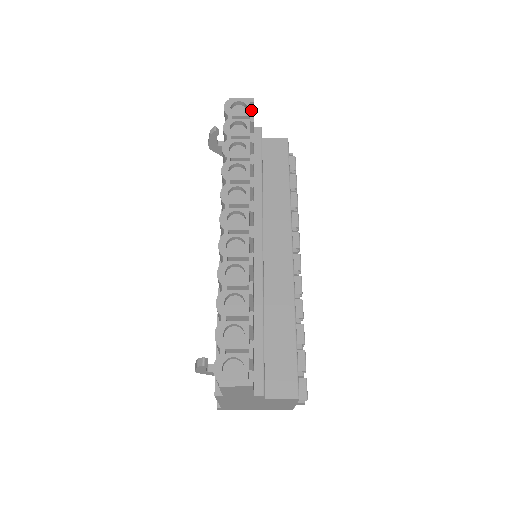
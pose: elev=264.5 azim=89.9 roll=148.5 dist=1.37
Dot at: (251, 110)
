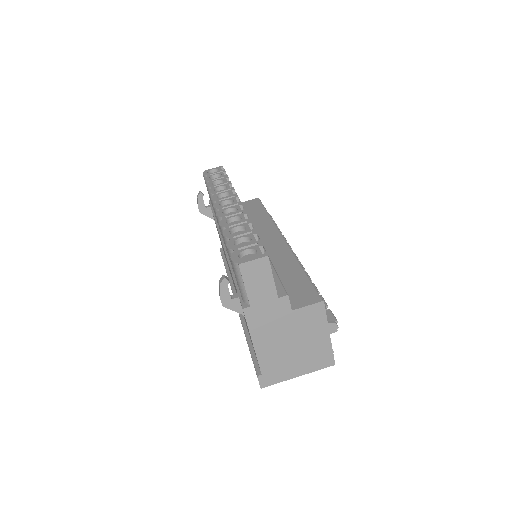
Dot at: occluded
